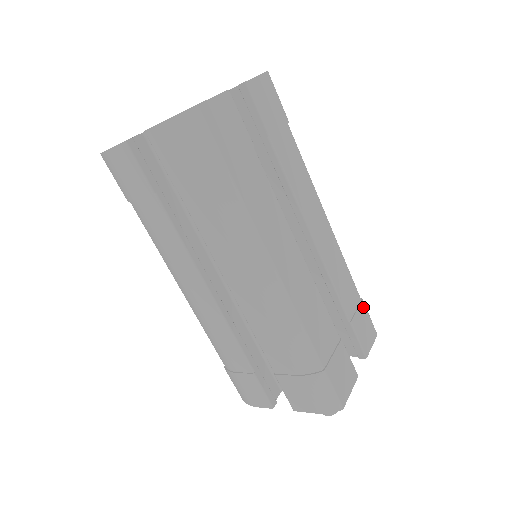
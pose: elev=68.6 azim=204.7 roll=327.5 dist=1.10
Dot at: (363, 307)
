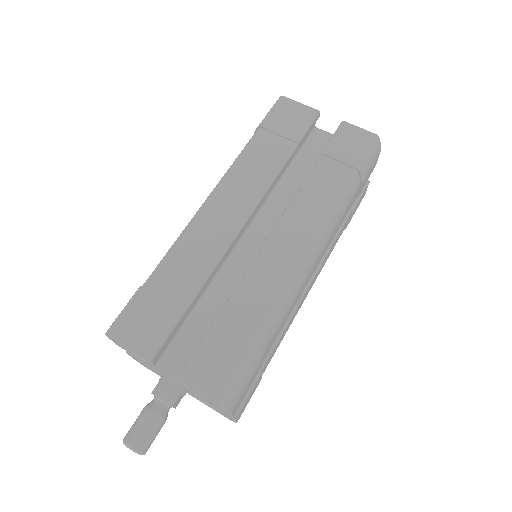
Dot at: (242, 353)
